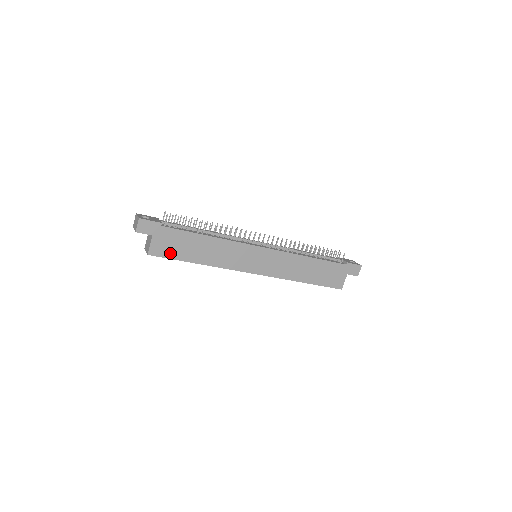
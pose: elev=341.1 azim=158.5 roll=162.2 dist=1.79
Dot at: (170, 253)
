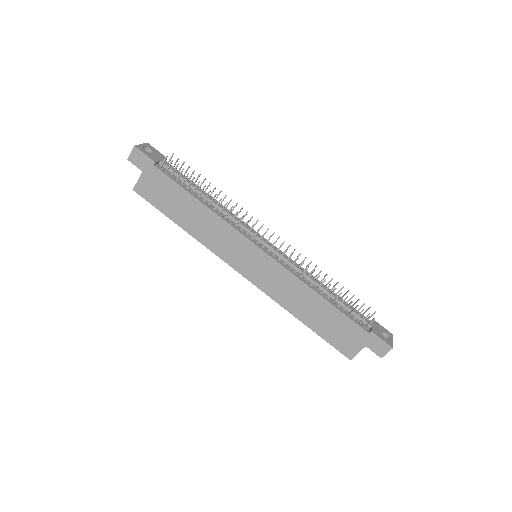
Dot at: (155, 200)
